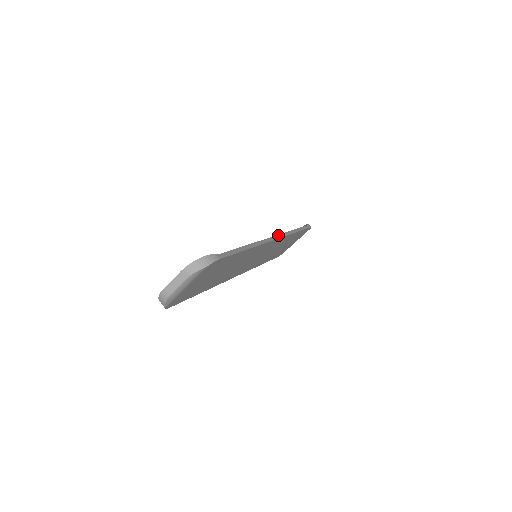
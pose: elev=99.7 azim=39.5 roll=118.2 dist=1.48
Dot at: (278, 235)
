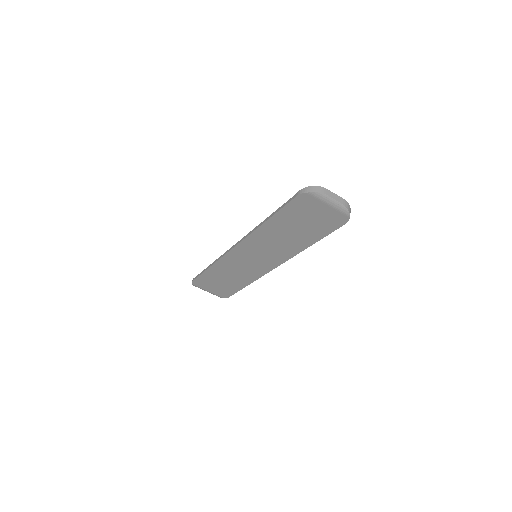
Dot at: occluded
